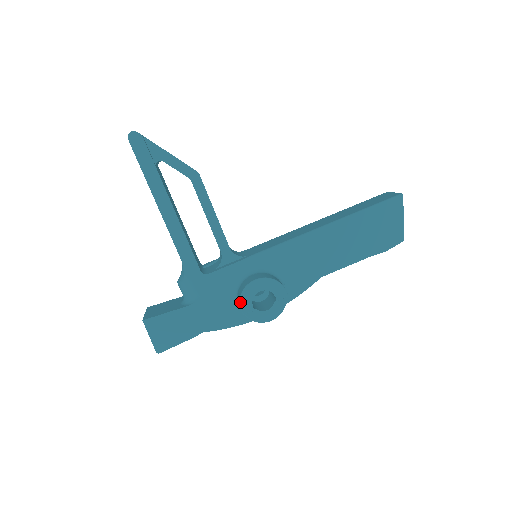
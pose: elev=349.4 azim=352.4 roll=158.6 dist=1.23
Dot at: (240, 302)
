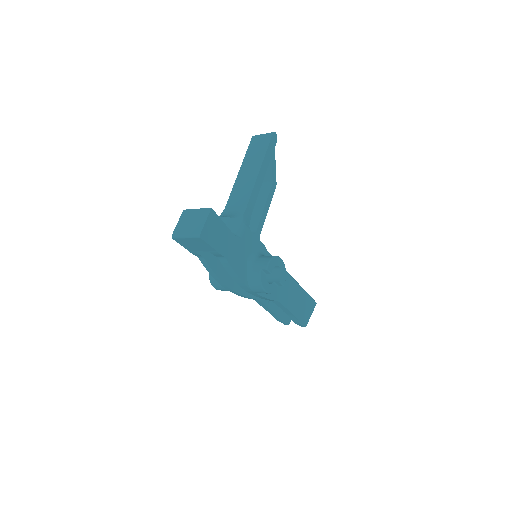
Dot at: (271, 260)
